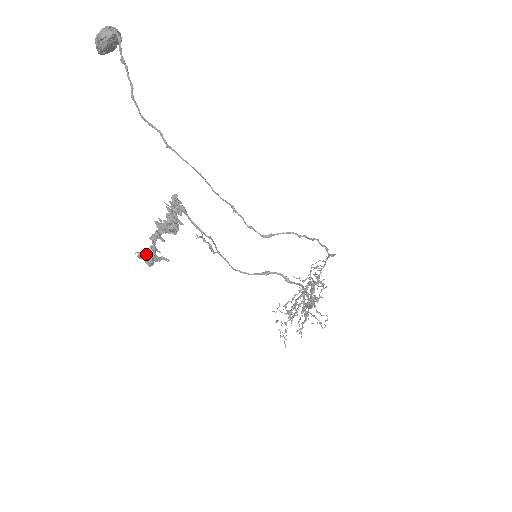
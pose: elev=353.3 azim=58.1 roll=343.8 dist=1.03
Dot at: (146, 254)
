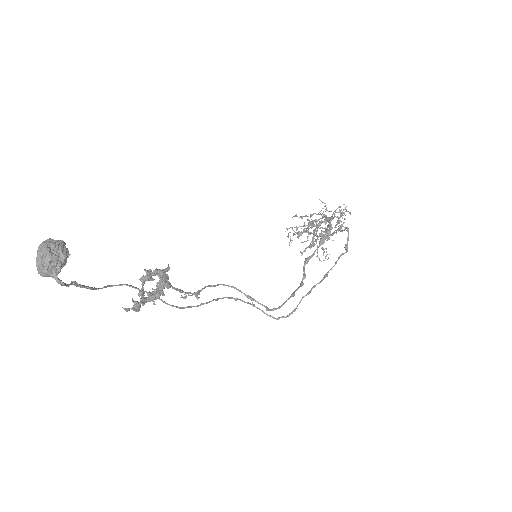
Dot at: (132, 309)
